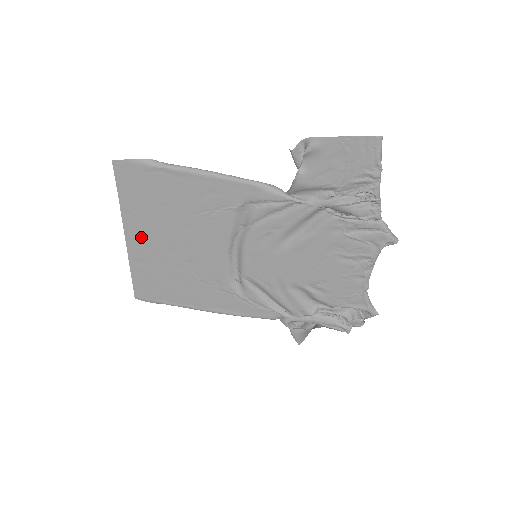
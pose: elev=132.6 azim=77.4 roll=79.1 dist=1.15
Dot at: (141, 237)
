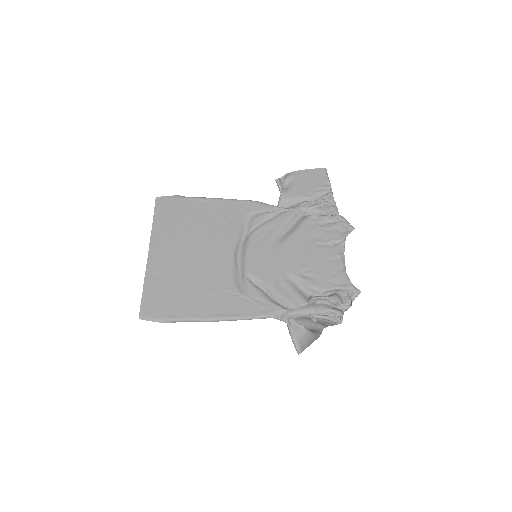
Dot at: (162, 252)
